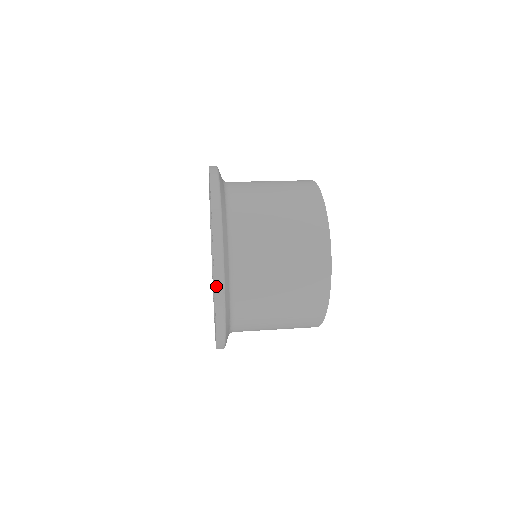
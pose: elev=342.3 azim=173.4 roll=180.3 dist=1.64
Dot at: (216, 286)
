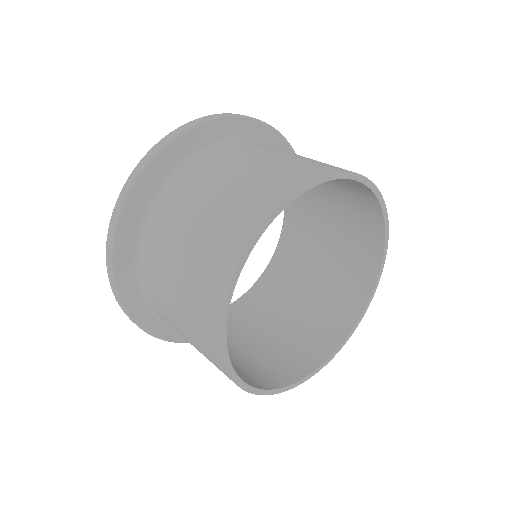
Dot at: (164, 139)
